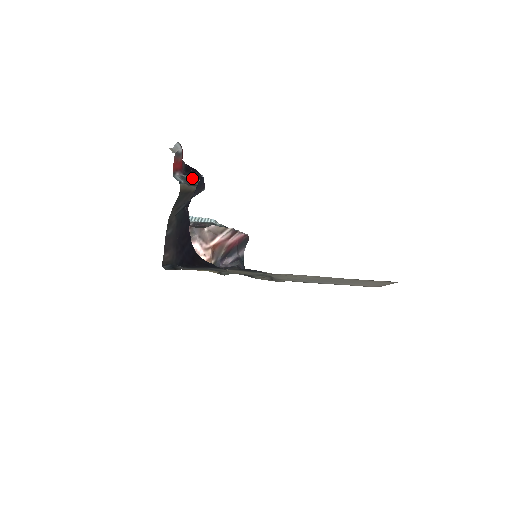
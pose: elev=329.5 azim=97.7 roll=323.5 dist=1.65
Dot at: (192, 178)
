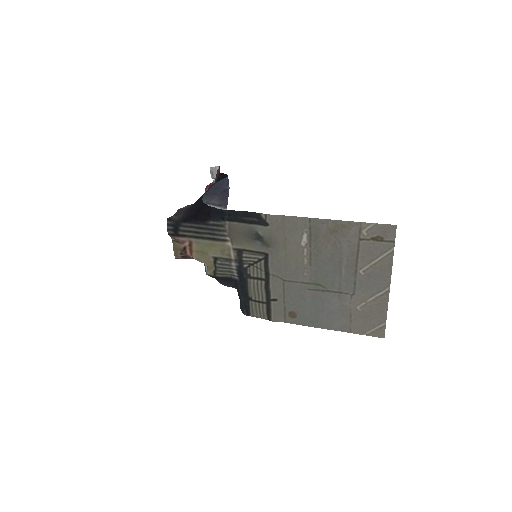
Dot at: occluded
